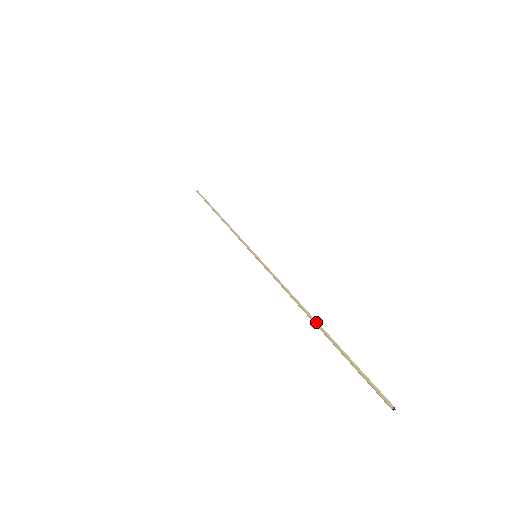
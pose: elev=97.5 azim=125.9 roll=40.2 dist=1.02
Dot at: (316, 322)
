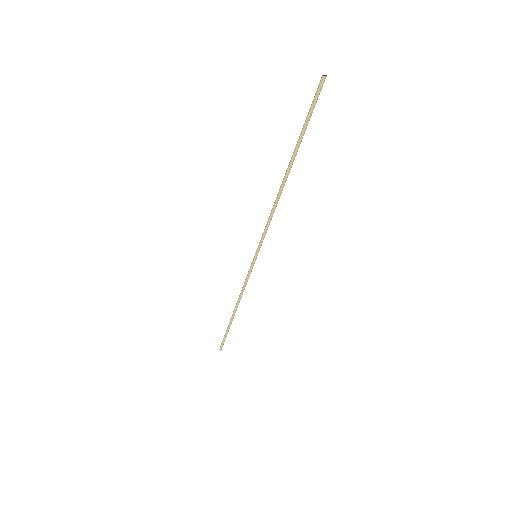
Dot at: (287, 170)
